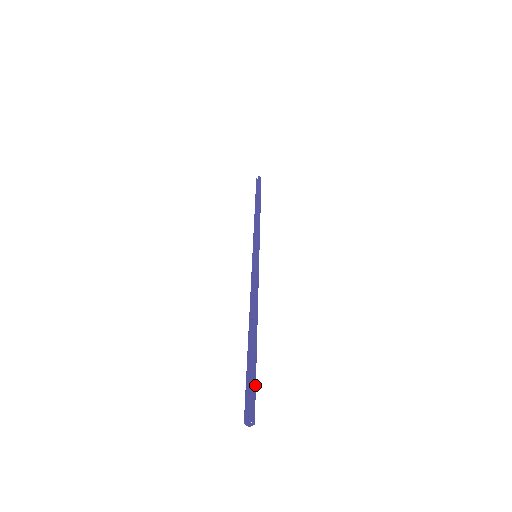
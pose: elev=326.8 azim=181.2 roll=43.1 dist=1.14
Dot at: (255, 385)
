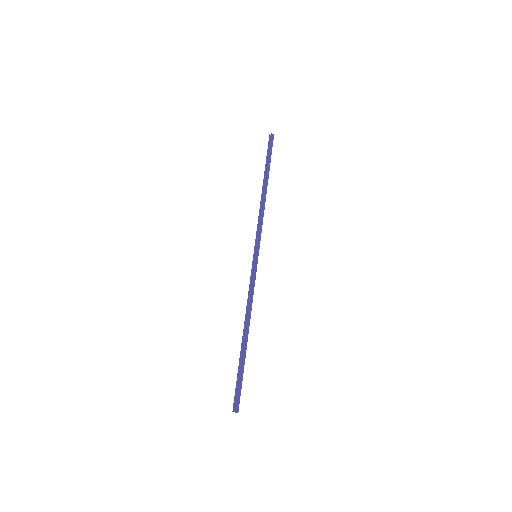
Dot at: (241, 385)
